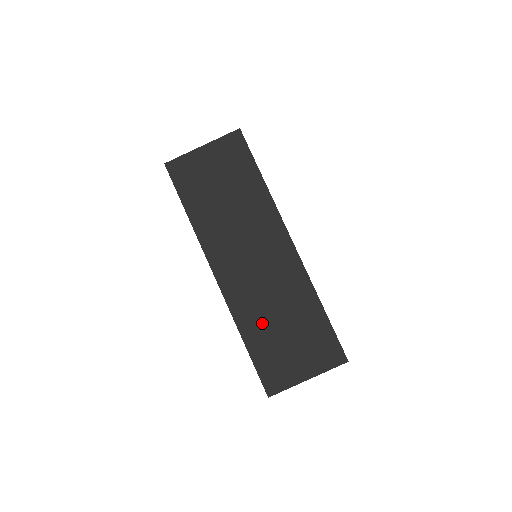
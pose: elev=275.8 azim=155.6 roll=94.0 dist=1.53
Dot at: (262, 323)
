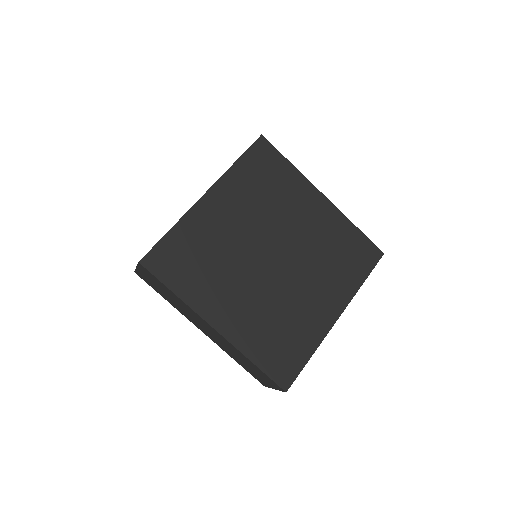
Dot at: (236, 358)
